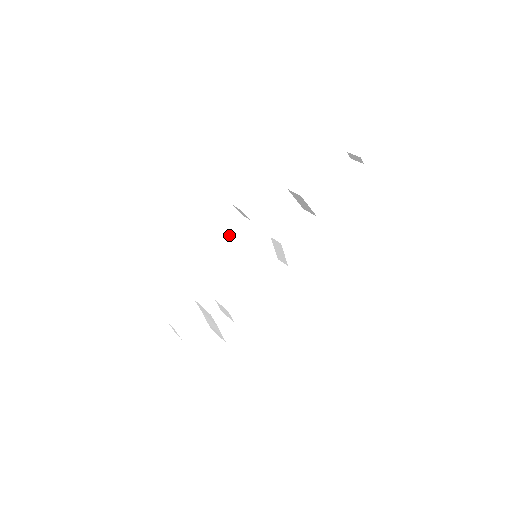
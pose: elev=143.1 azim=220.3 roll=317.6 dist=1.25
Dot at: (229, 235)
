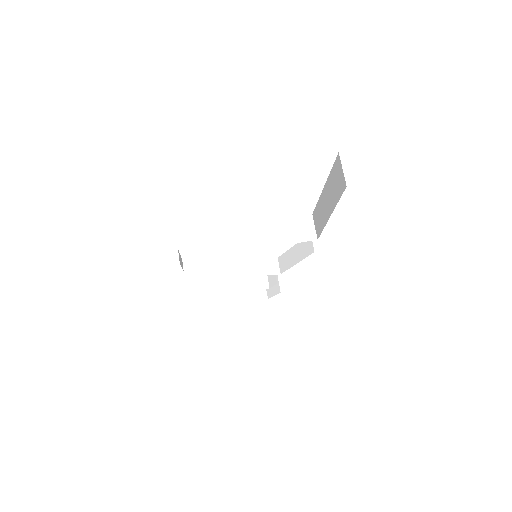
Dot at: occluded
